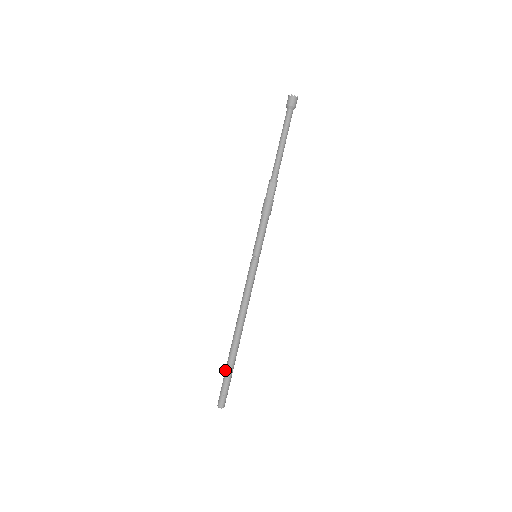
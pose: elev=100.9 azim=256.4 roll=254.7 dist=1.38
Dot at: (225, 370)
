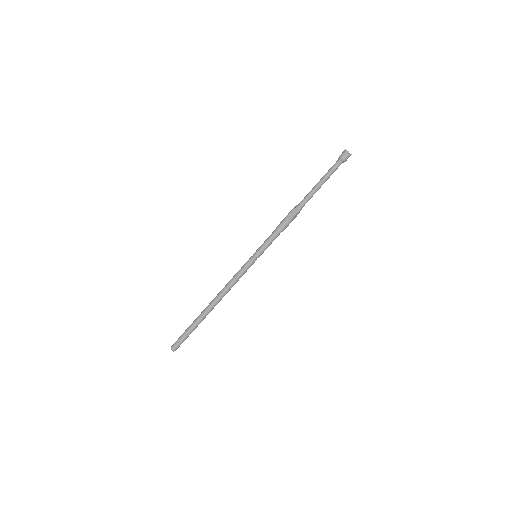
Dot at: (190, 325)
